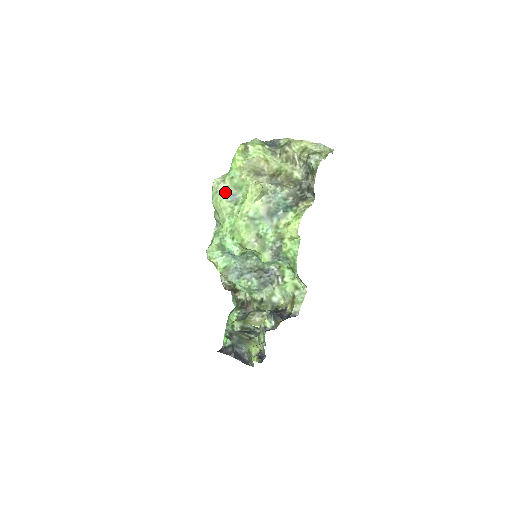
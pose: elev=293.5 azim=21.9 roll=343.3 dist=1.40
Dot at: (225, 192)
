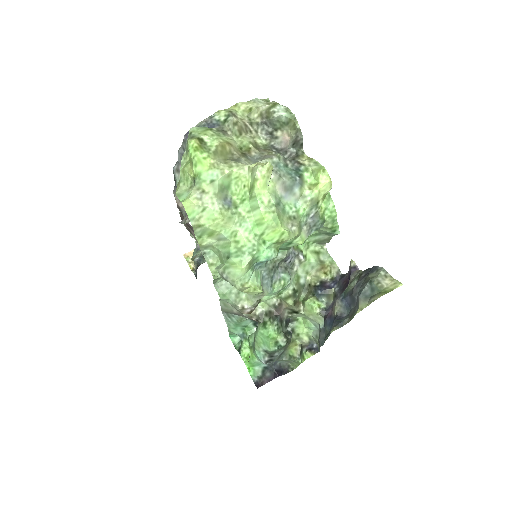
Dot at: (217, 202)
